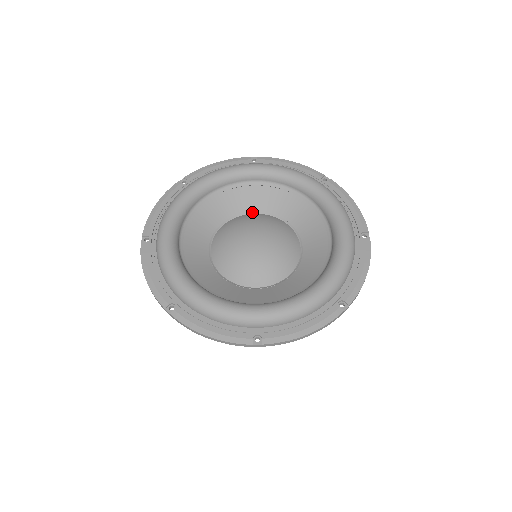
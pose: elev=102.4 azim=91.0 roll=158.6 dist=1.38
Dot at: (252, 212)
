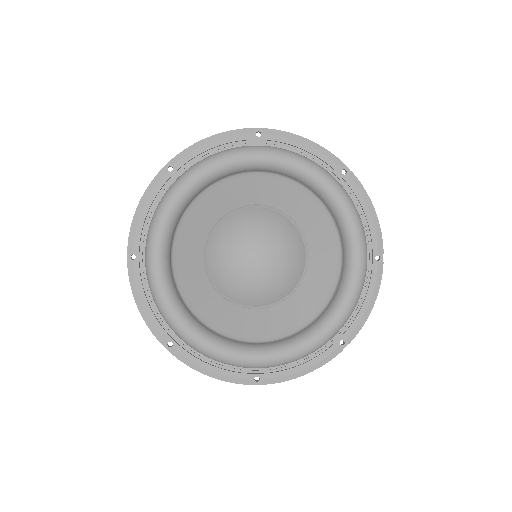
Dot at: (291, 218)
